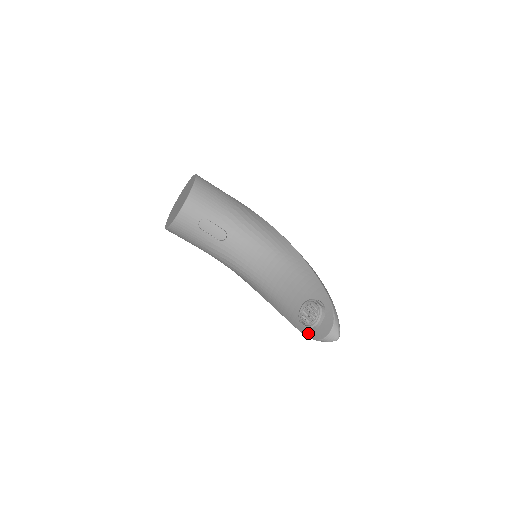
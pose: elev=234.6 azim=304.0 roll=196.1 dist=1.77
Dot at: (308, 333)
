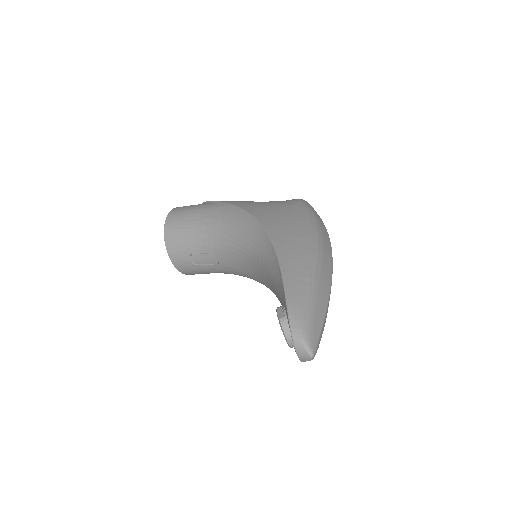
Dot at: occluded
